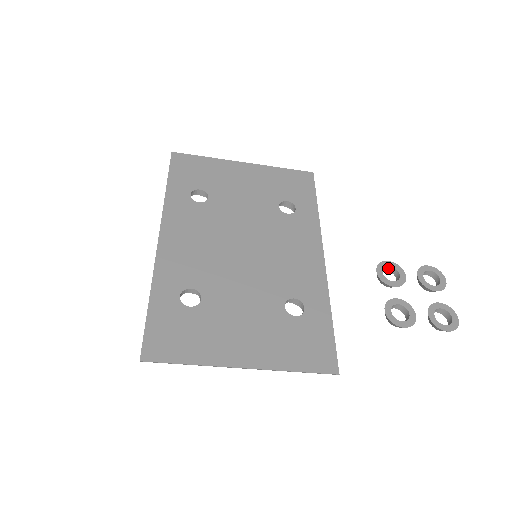
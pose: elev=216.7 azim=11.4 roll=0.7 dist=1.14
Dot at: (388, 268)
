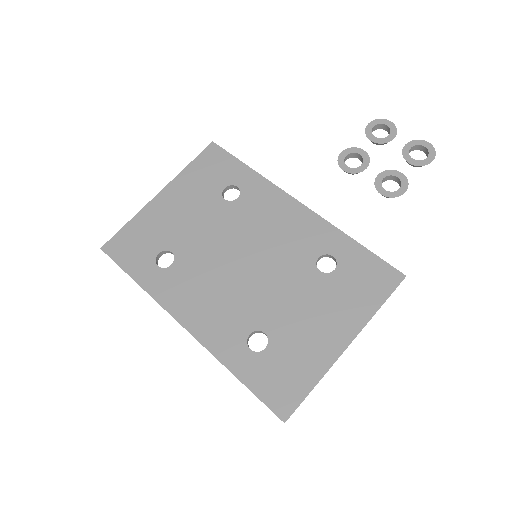
Dot at: (346, 158)
